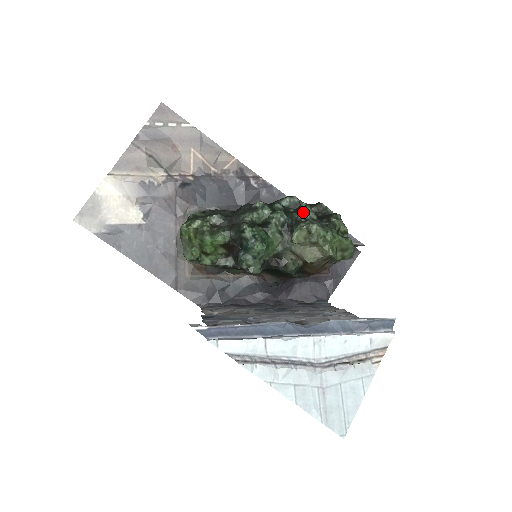
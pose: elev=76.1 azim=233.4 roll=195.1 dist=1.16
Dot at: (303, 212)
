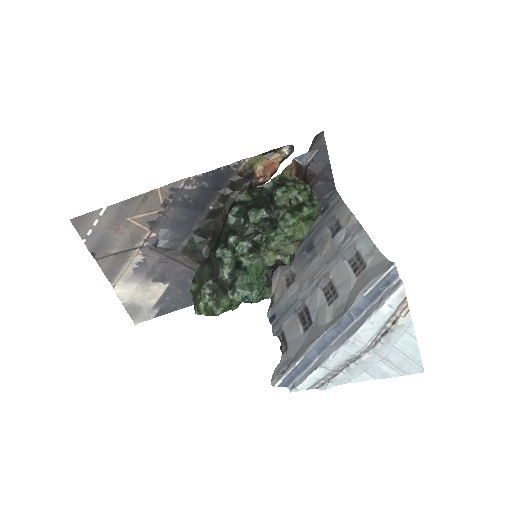
Dot at: (252, 223)
